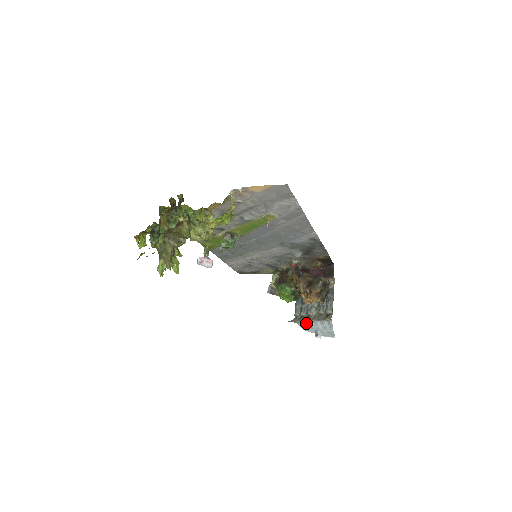
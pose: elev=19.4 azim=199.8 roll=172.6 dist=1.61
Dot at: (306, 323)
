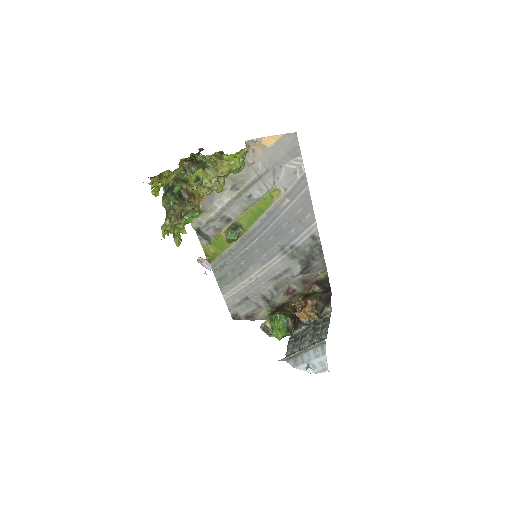
Dot at: (297, 357)
